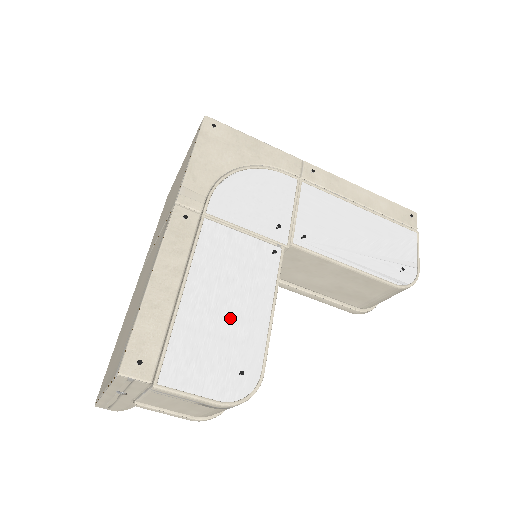
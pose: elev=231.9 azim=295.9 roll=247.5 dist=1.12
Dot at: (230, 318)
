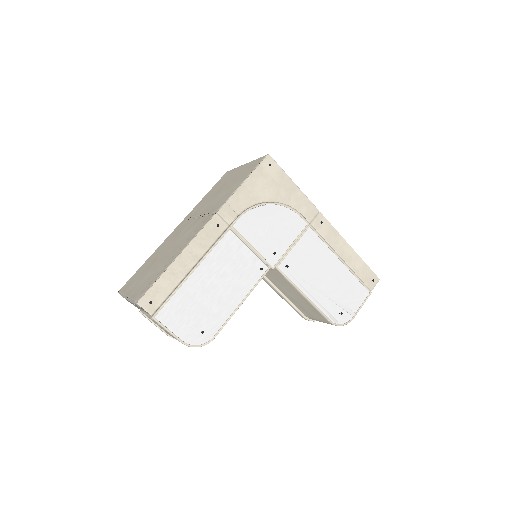
Dot at: (213, 298)
